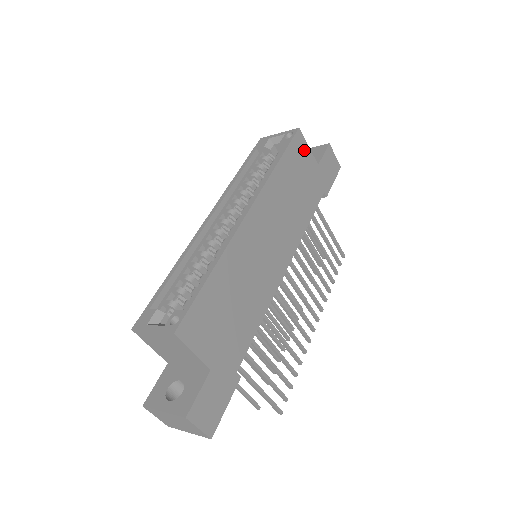
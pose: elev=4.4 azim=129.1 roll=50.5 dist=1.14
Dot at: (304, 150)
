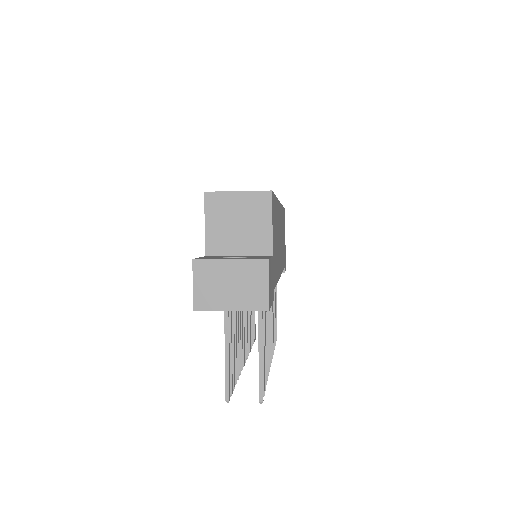
Dot at: (284, 225)
